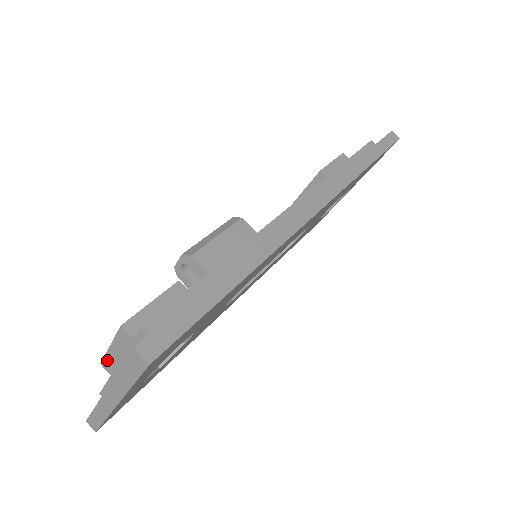
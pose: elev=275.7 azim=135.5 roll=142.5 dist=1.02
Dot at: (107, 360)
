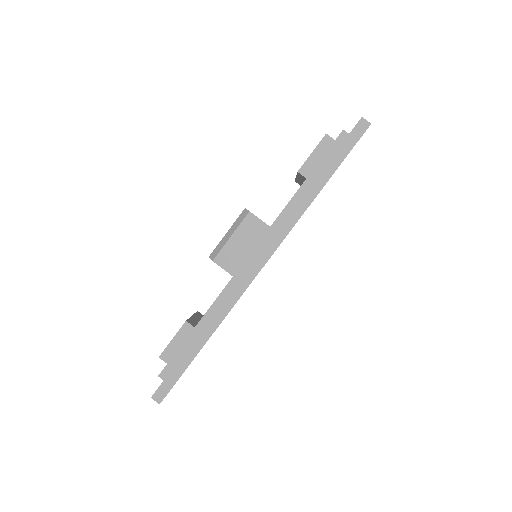
Dot at: occluded
